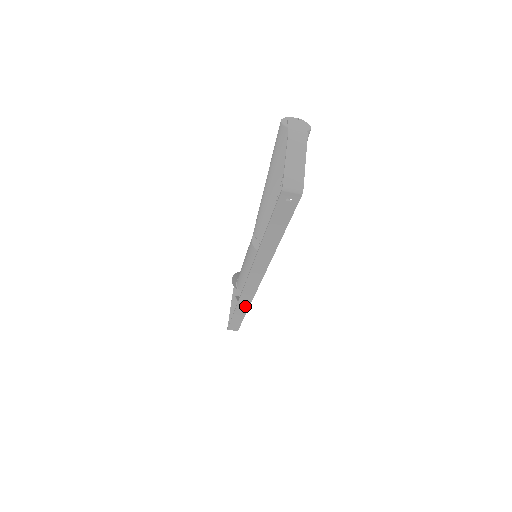
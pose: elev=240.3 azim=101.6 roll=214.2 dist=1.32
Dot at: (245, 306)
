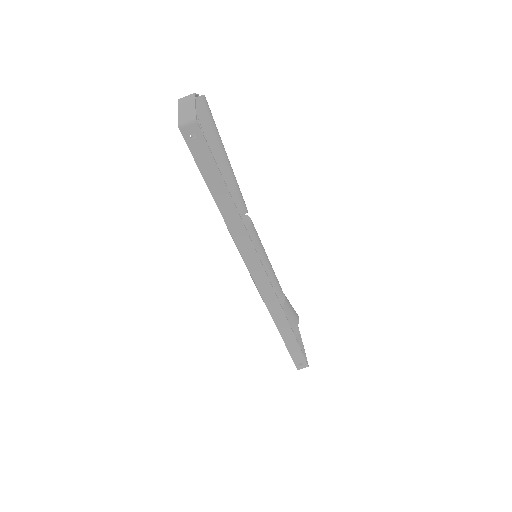
Dot at: (282, 318)
